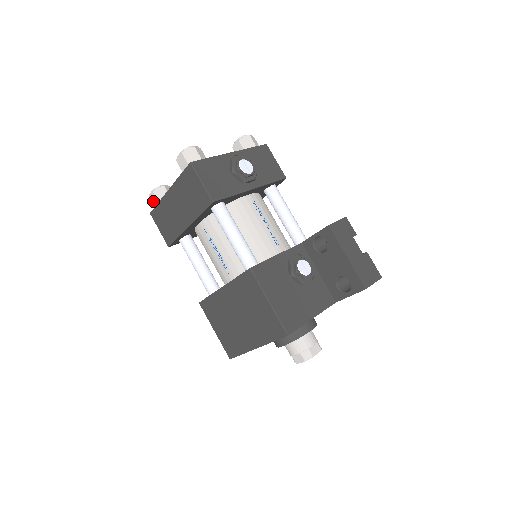
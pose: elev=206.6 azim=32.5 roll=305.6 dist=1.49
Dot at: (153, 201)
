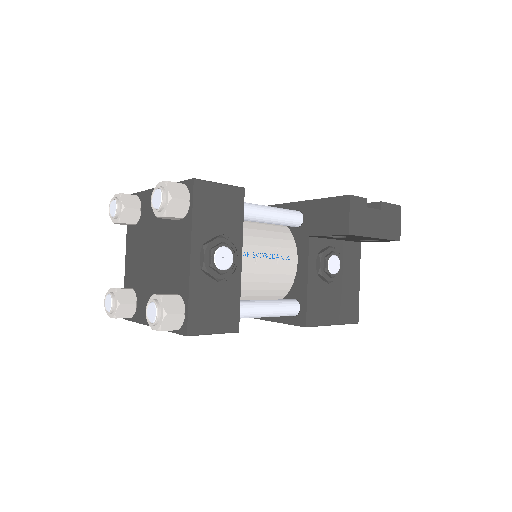
Dot at: occluded
